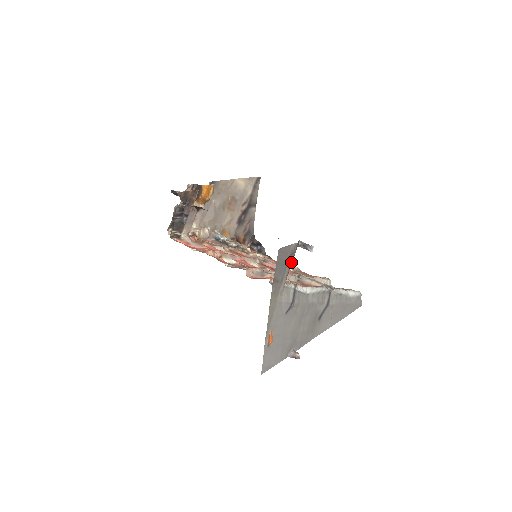
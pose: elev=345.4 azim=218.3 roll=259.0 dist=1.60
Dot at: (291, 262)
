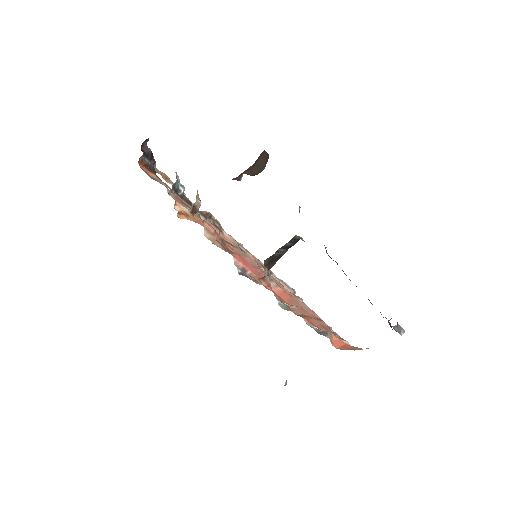
Dot at: occluded
